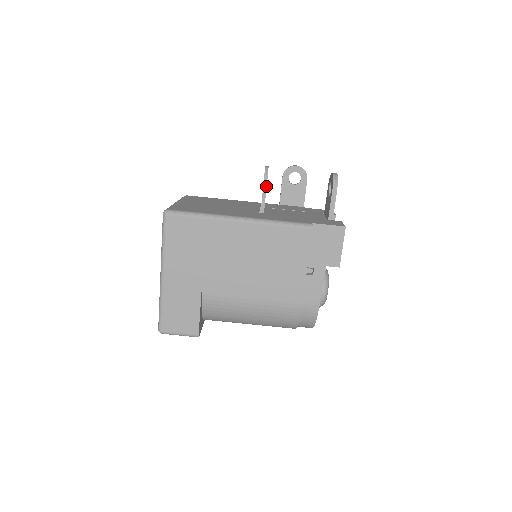
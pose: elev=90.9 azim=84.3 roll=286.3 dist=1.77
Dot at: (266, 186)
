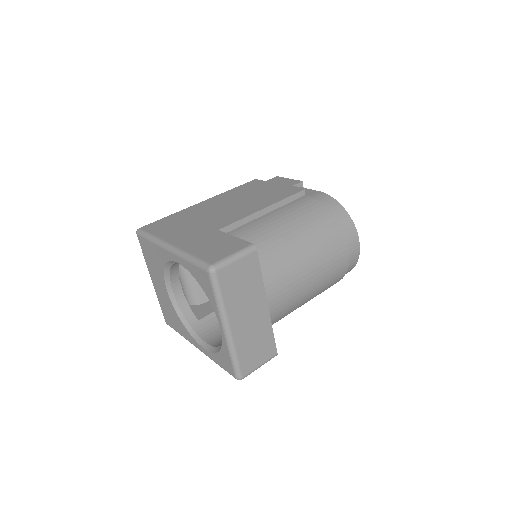
Dot at: occluded
